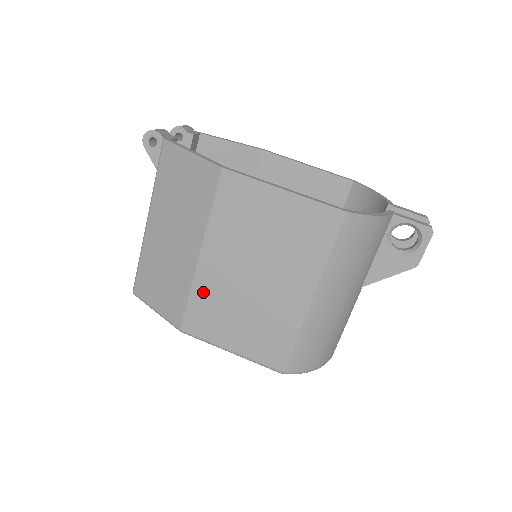
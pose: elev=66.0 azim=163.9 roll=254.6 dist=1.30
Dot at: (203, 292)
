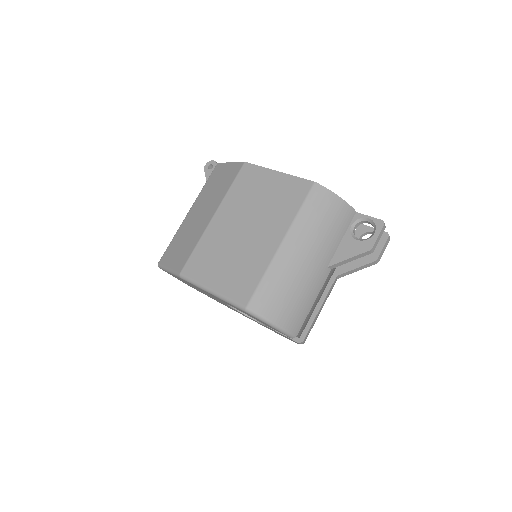
Dot at: (207, 242)
